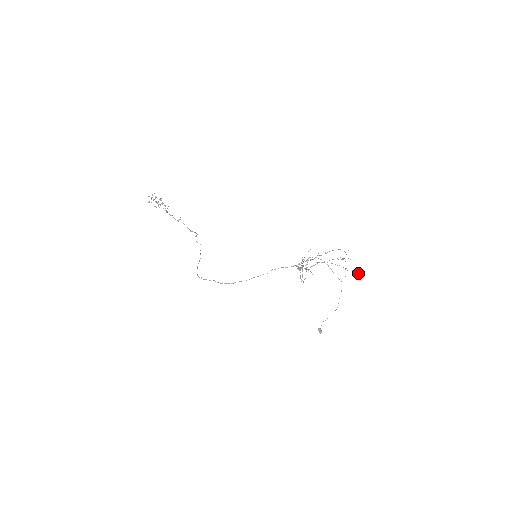
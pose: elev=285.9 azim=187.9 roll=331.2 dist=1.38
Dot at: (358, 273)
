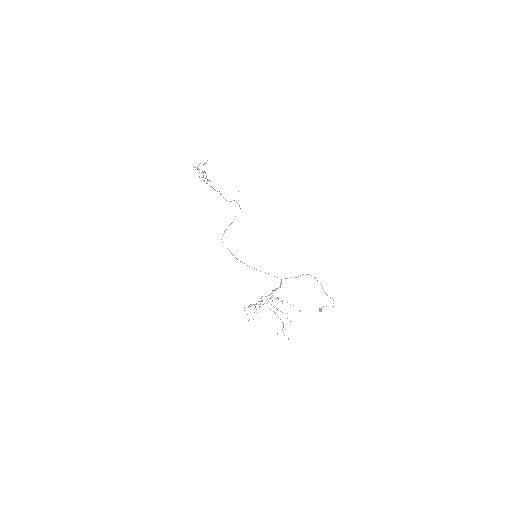
Dot at: occluded
